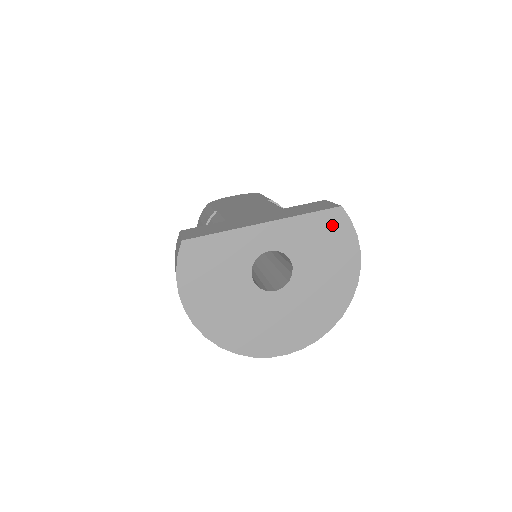
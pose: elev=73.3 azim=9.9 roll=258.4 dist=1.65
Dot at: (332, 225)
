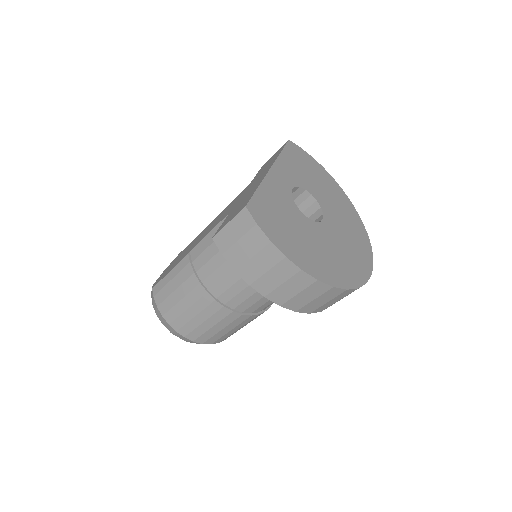
Dot at: (297, 155)
